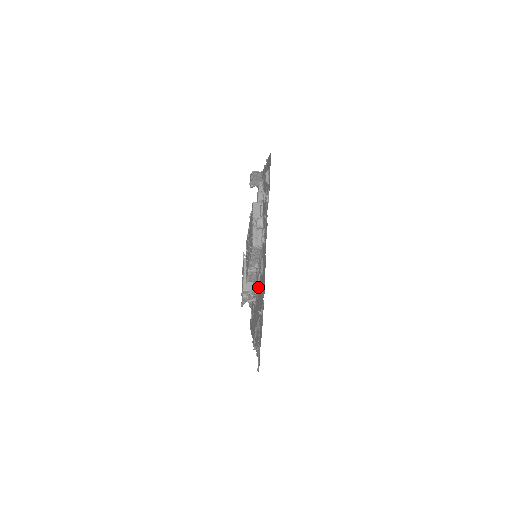
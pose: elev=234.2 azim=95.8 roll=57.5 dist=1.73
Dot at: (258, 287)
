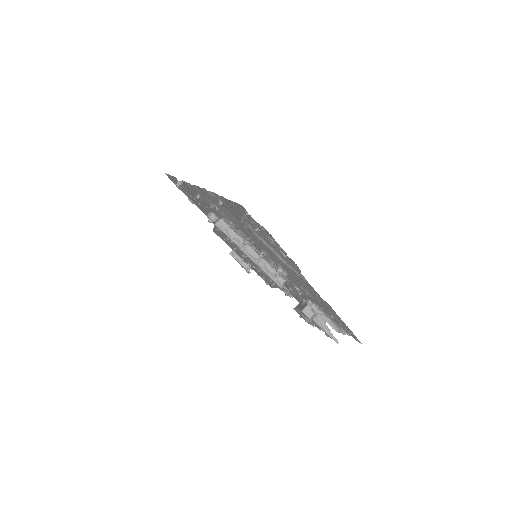
Dot at: occluded
